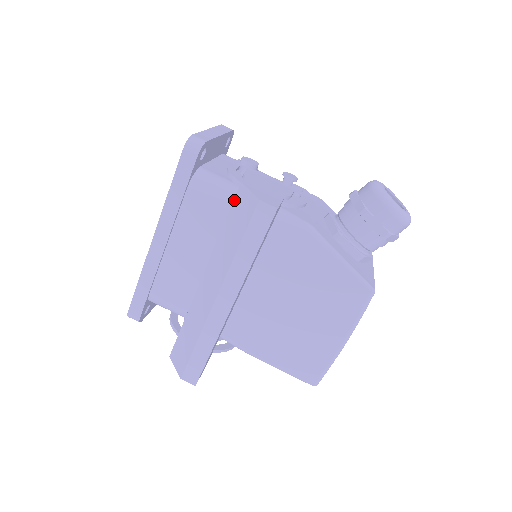
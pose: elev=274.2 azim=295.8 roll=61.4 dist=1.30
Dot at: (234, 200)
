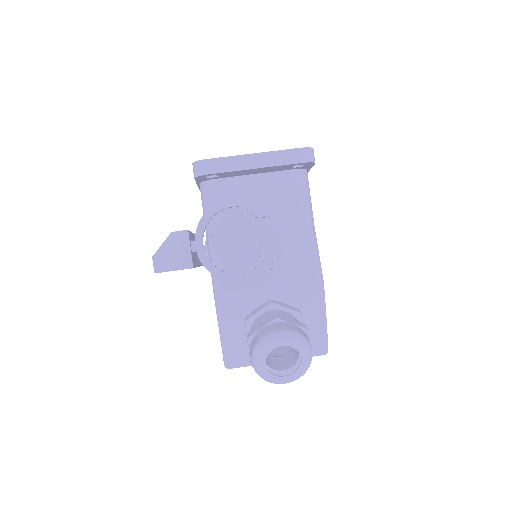
Dot at: occluded
